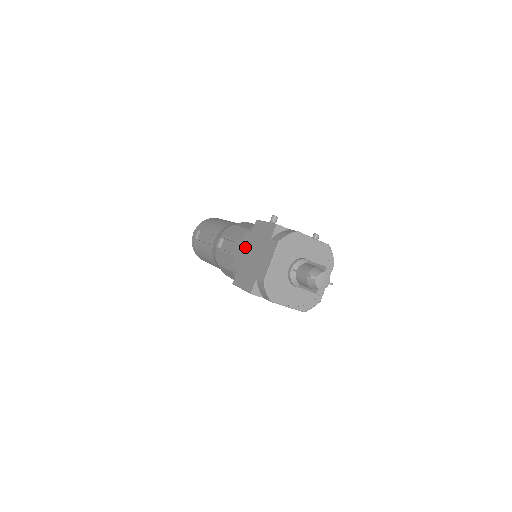
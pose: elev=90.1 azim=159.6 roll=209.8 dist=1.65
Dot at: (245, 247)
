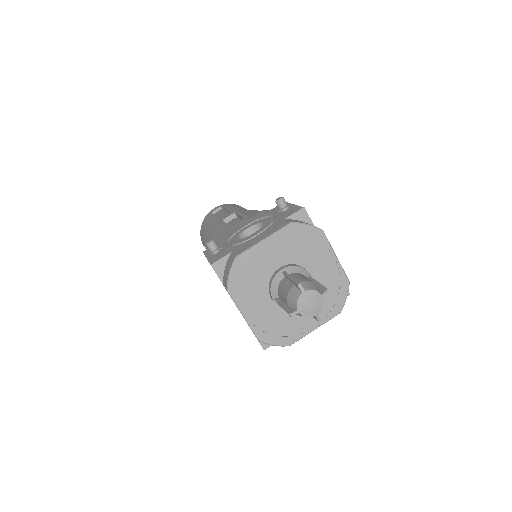
Dot at: occluded
